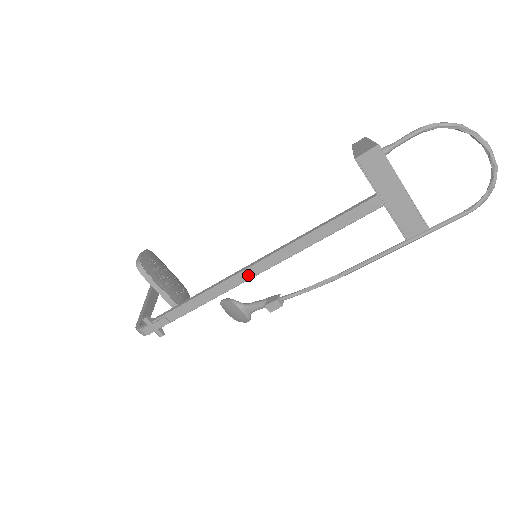
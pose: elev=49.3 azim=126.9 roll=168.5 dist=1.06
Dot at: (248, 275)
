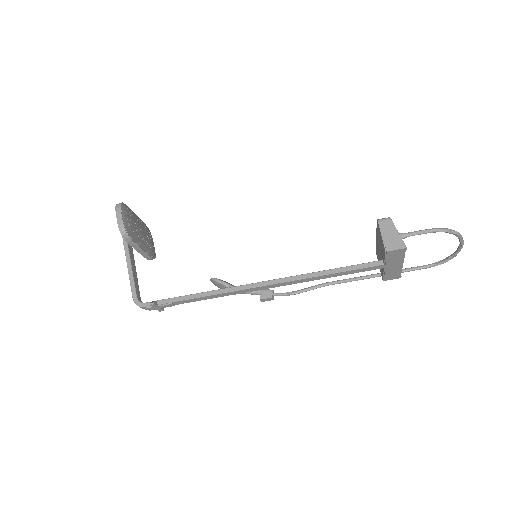
Dot at: (260, 289)
